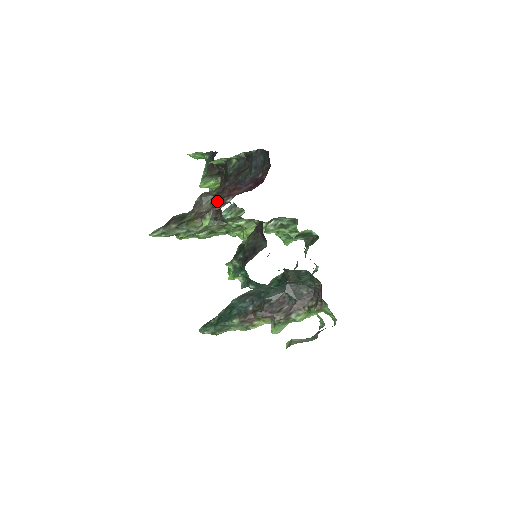
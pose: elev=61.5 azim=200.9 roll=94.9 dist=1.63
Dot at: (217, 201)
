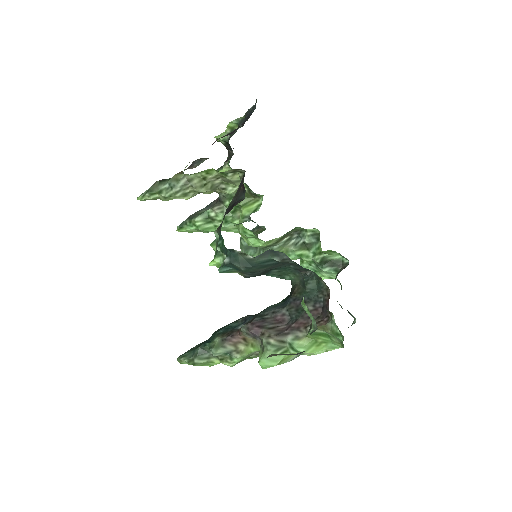
Dot at: occluded
